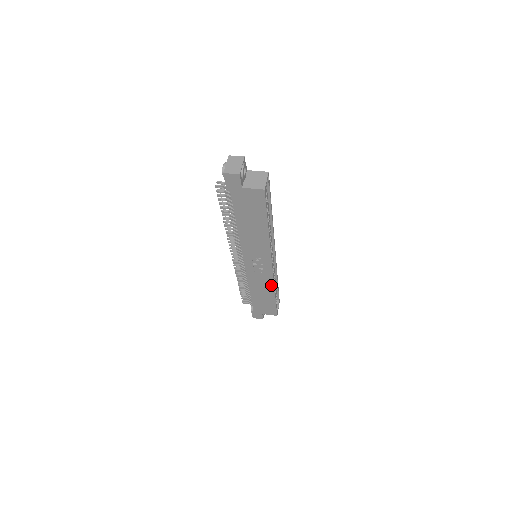
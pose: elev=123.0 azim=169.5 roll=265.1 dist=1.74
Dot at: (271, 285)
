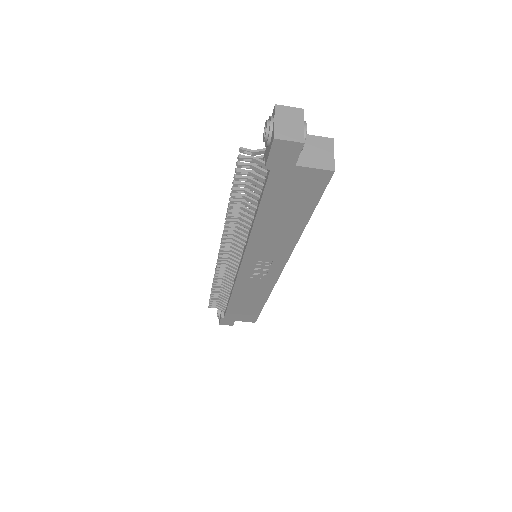
Dot at: (266, 292)
